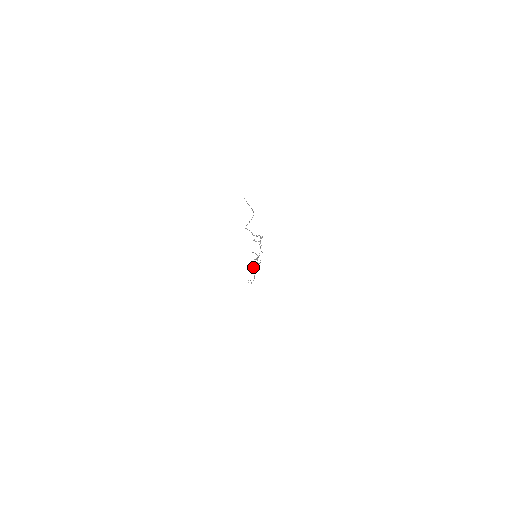
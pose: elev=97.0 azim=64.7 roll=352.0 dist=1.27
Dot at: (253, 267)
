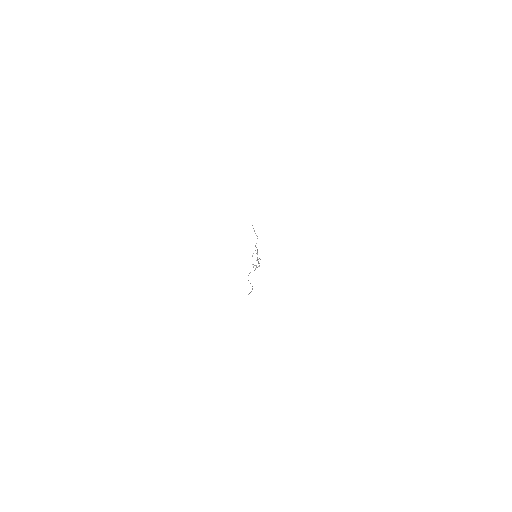
Dot at: occluded
